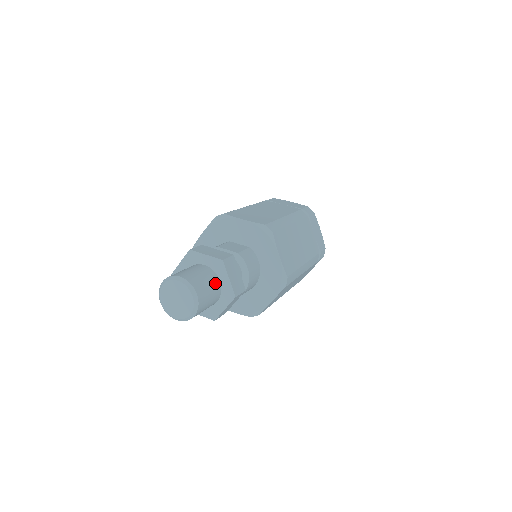
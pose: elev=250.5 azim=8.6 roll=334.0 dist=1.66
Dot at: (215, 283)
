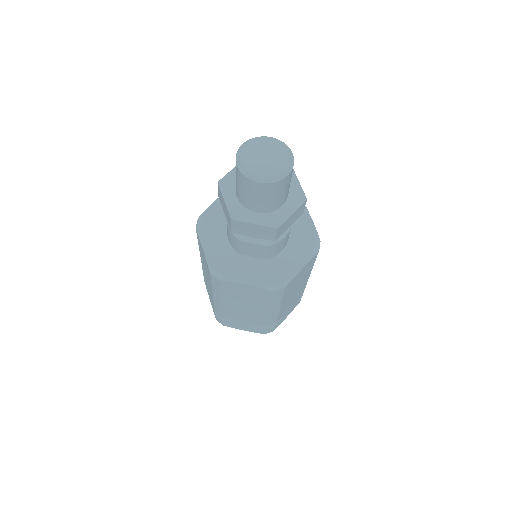
Dot at: occluded
